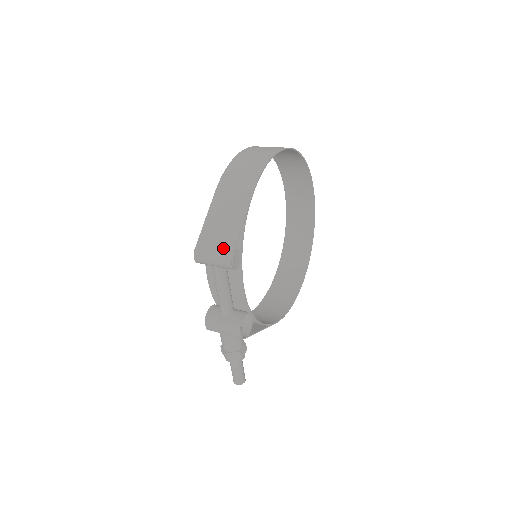
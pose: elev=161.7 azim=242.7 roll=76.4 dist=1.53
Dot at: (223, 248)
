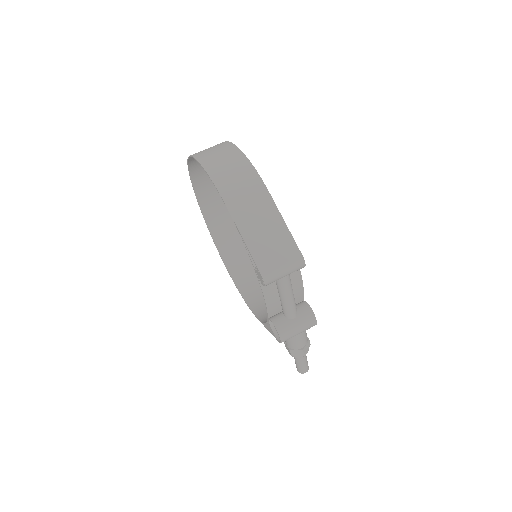
Dot at: (288, 255)
